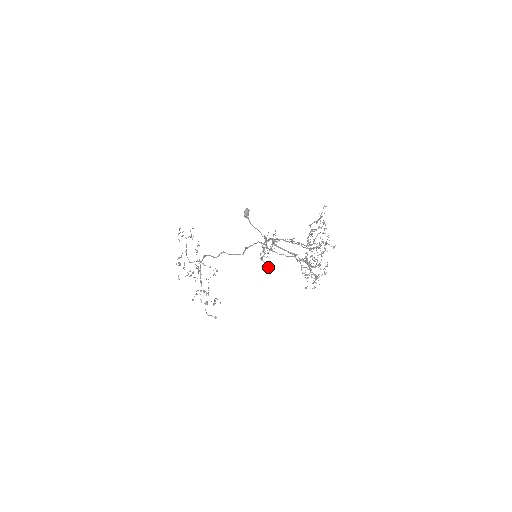
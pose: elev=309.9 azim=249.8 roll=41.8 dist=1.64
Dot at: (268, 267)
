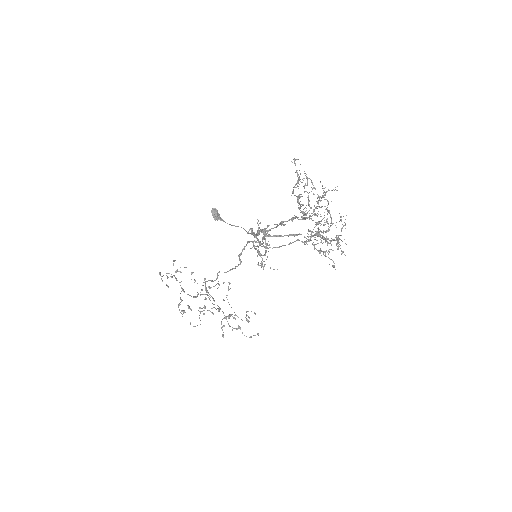
Dot at: occluded
